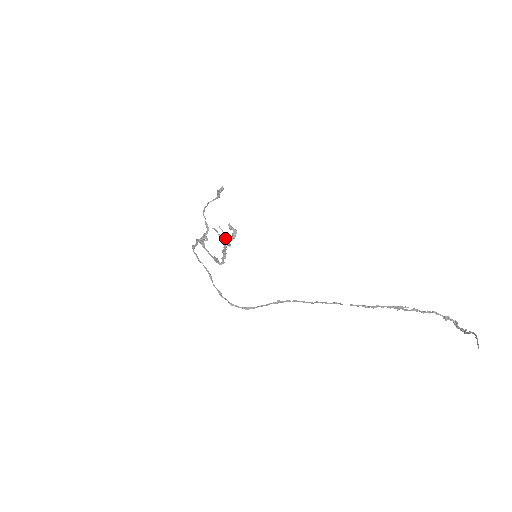
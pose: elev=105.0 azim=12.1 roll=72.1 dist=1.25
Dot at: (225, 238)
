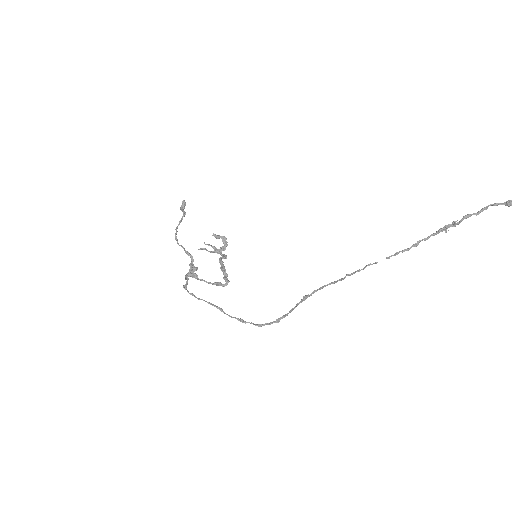
Dot at: (217, 252)
